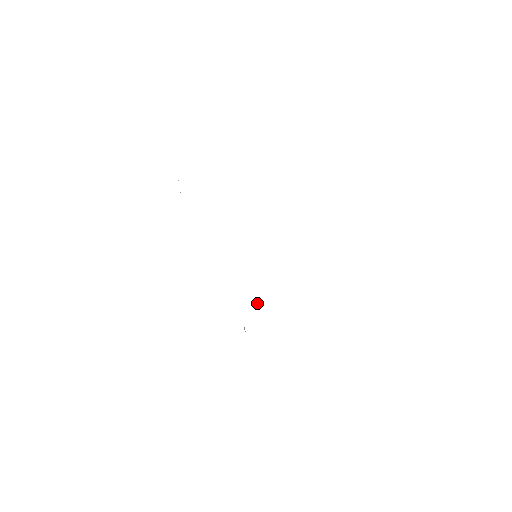
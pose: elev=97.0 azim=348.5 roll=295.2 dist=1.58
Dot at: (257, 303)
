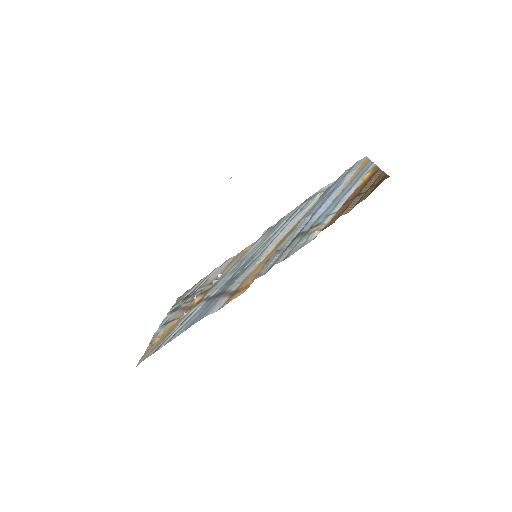
Dot at: (221, 275)
